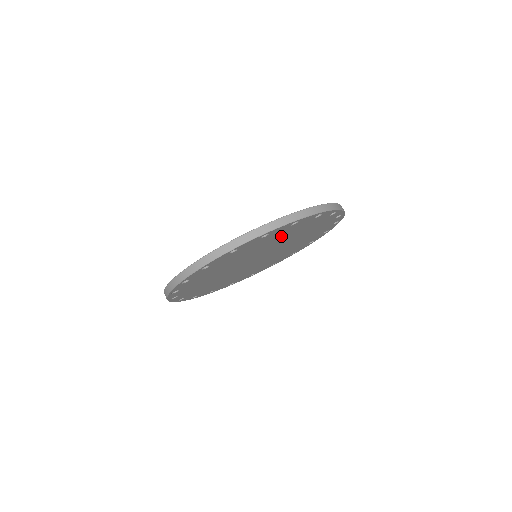
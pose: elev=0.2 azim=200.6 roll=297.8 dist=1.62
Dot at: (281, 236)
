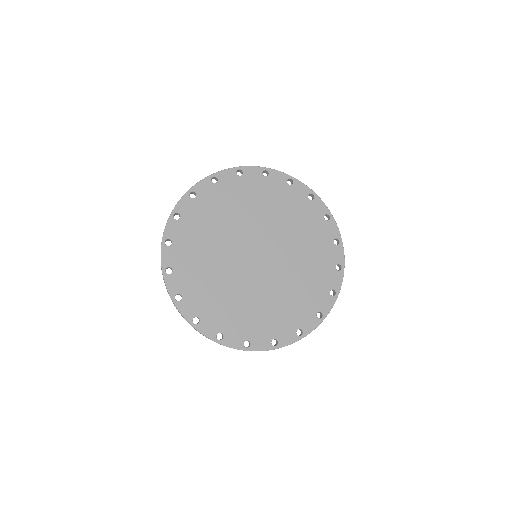
Dot at: occluded
